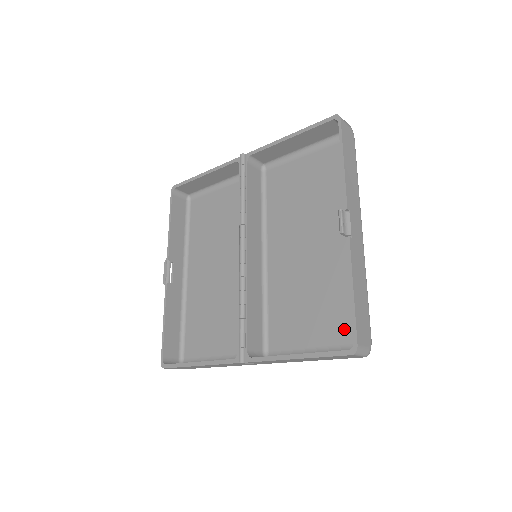
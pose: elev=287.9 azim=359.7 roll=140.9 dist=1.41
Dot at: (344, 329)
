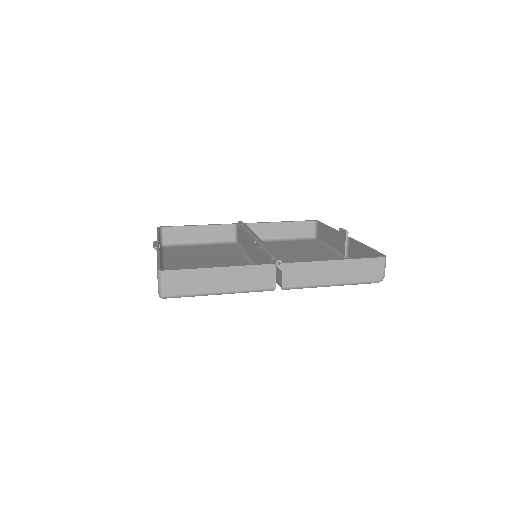
Dot at: occluded
